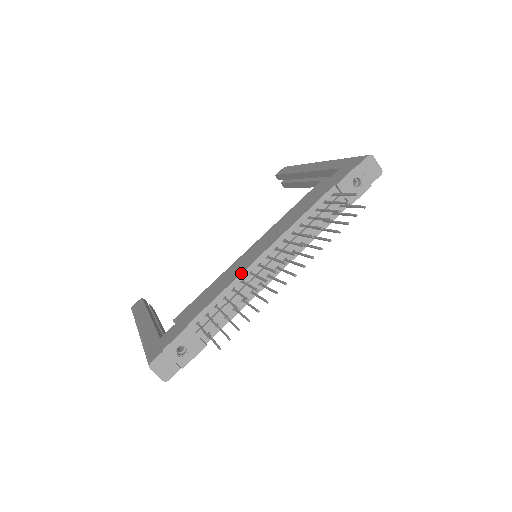
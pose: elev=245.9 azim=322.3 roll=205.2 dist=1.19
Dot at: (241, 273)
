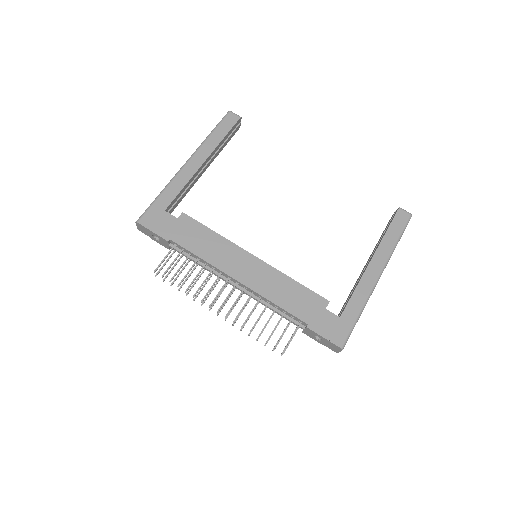
Dot at: (217, 268)
